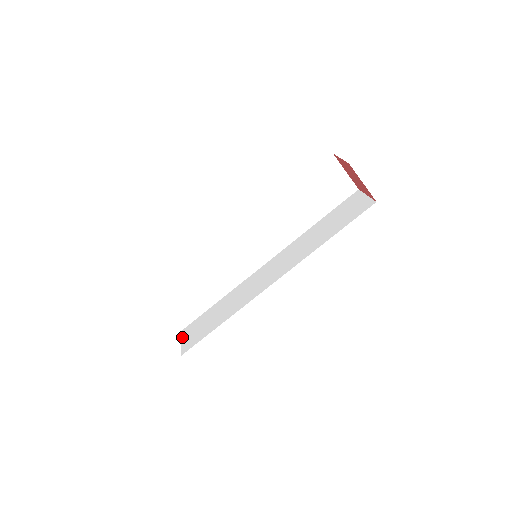
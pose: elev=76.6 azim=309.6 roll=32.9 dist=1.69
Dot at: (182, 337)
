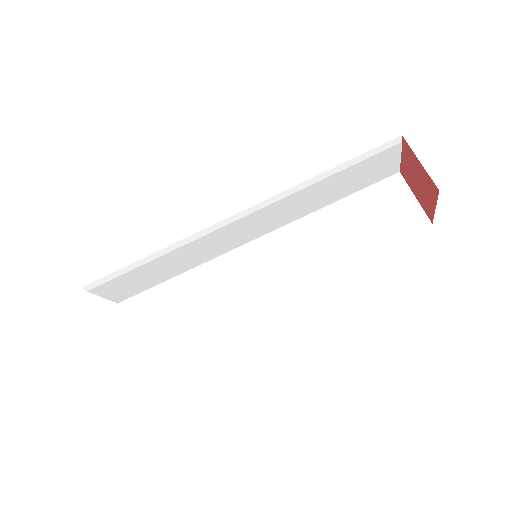
Dot at: occluded
